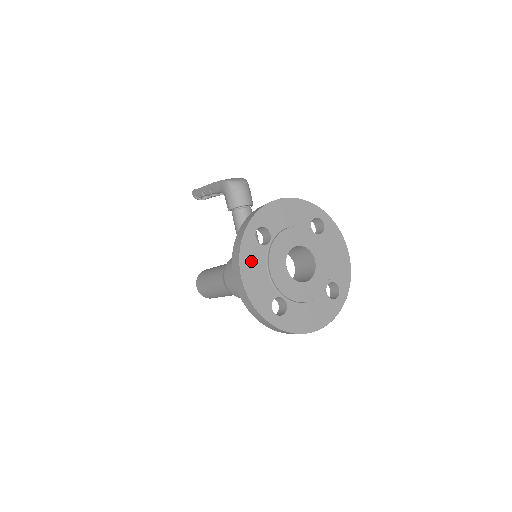
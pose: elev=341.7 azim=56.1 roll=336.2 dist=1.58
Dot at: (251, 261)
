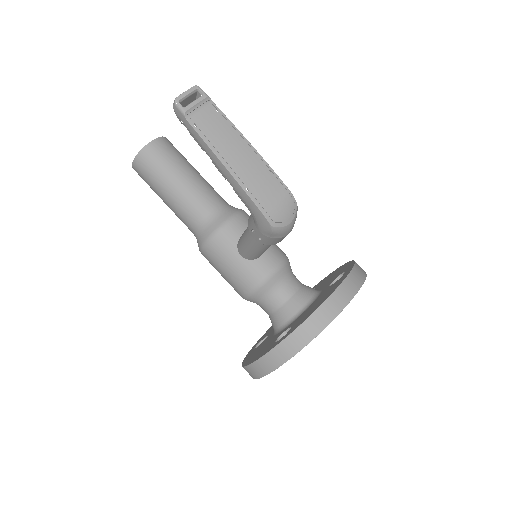
Dot at: occluded
